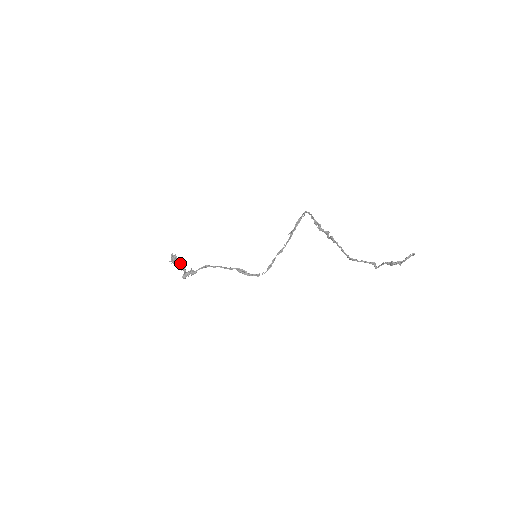
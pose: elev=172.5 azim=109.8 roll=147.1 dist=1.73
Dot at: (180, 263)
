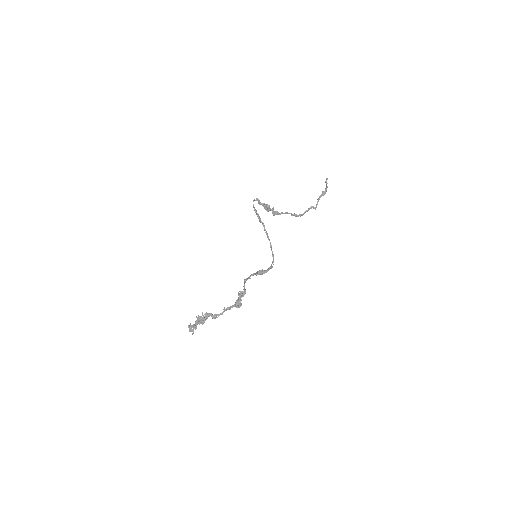
Dot at: (212, 314)
